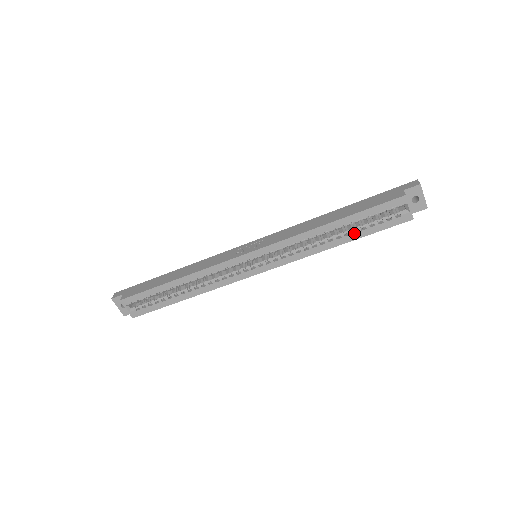
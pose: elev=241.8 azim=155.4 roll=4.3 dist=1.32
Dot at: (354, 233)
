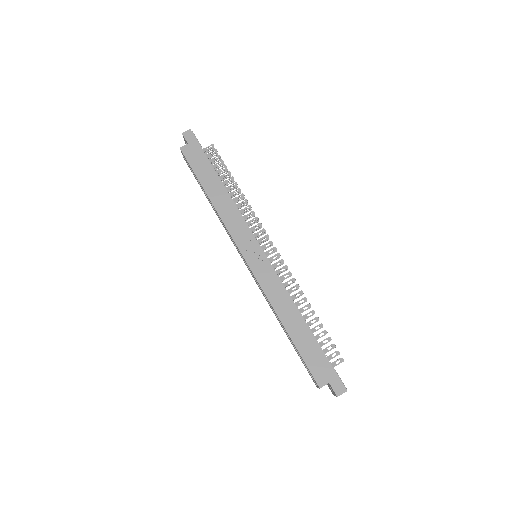
Dot at: (291, 342)
